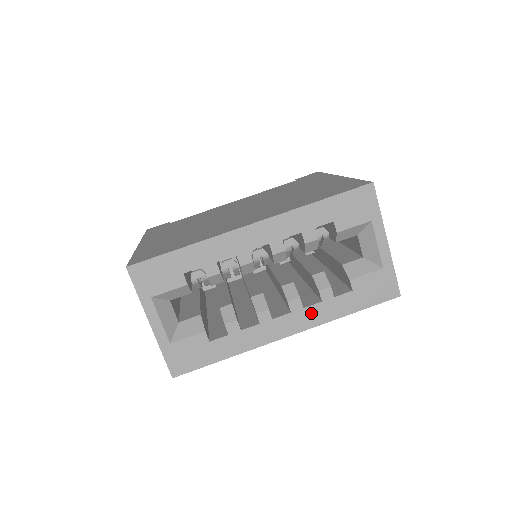
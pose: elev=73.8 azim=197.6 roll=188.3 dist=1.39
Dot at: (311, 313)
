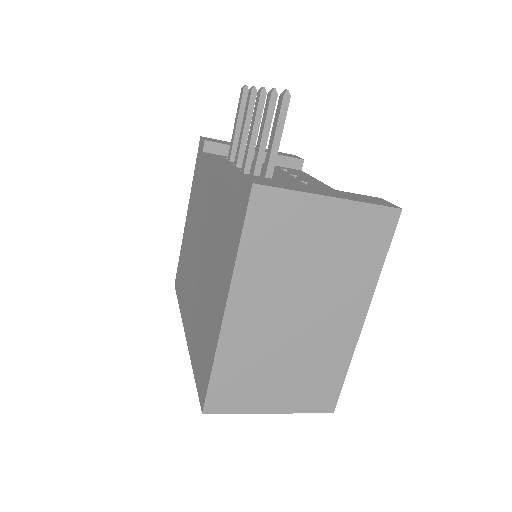
Dot at: occluded
